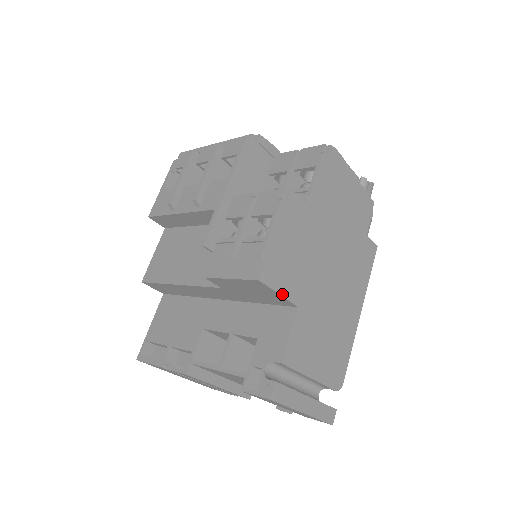
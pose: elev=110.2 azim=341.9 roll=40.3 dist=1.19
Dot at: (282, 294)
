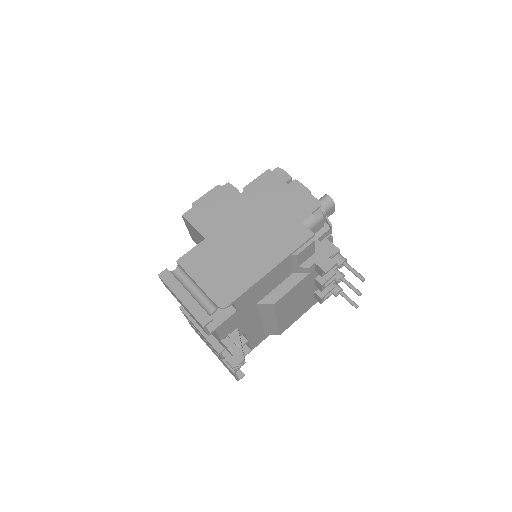
Dot at: (195, 228)
